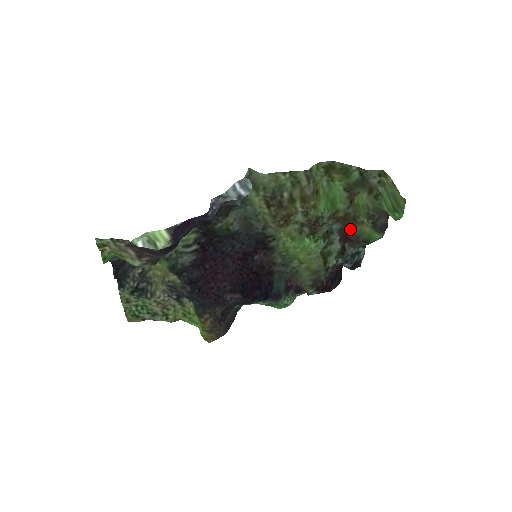
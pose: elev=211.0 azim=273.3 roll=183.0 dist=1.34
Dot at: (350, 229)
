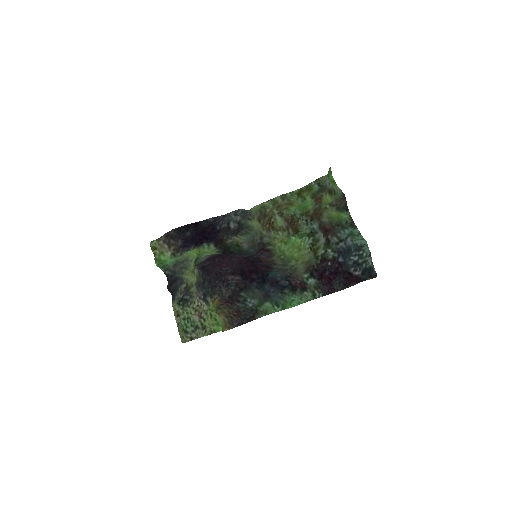
Dot at: (323, 220)
